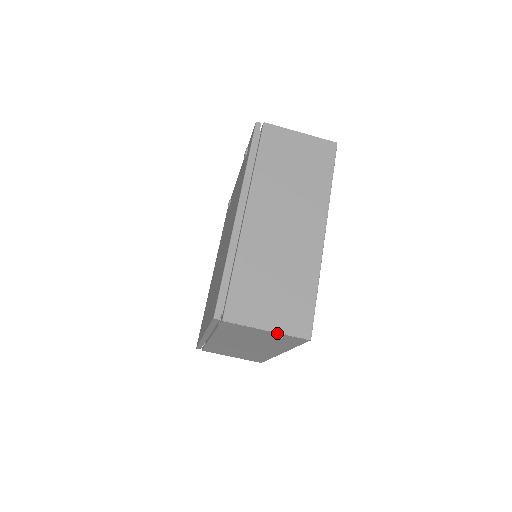
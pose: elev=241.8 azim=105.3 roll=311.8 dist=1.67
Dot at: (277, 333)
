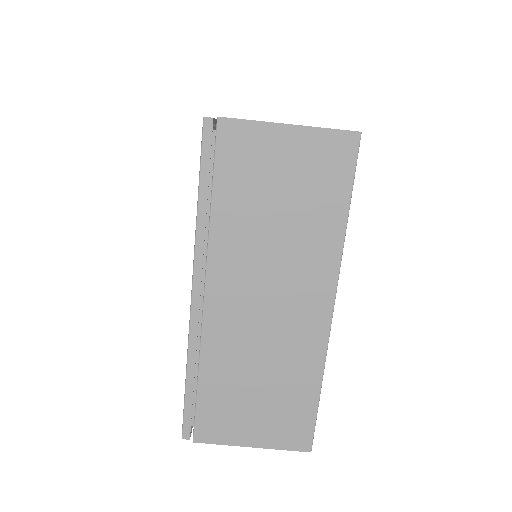
Dot at: (266, 447)
